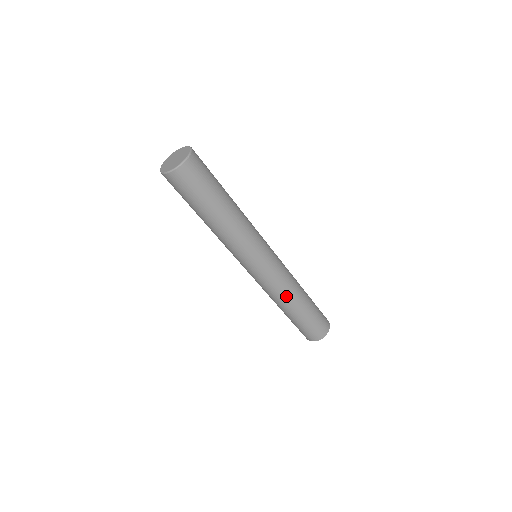
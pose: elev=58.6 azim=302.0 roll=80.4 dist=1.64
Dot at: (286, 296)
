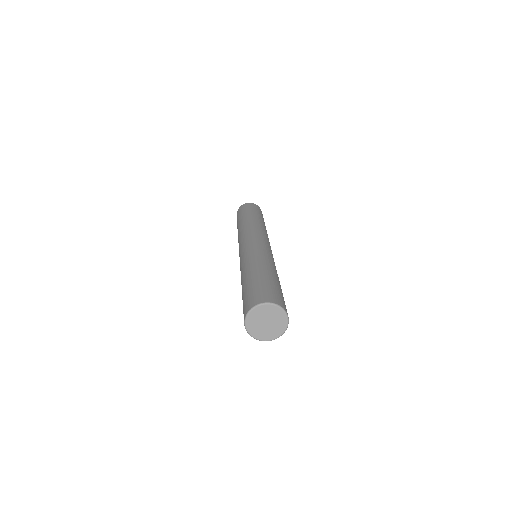
Dot at: occluded
